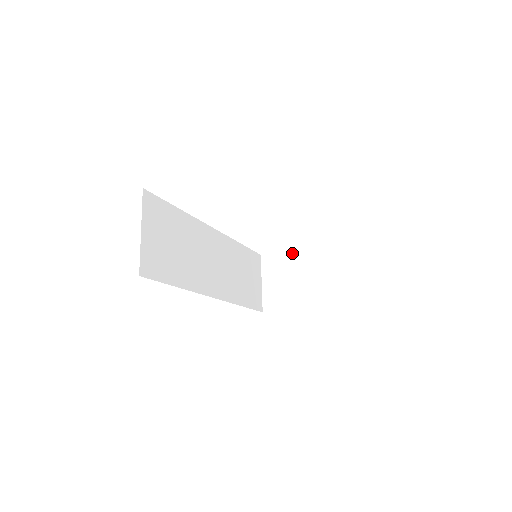
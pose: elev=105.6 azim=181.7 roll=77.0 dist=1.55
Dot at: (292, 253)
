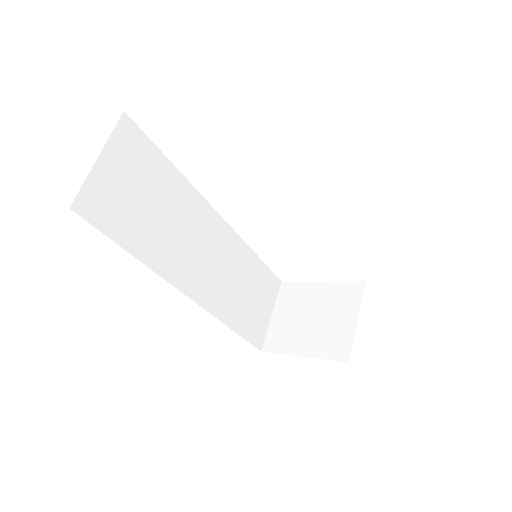
Dot at: (319, 287)
